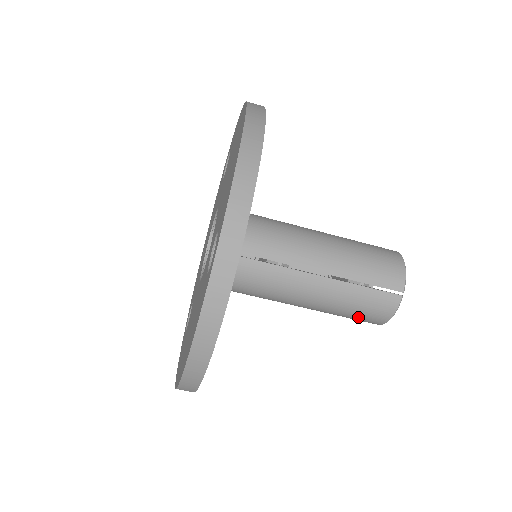
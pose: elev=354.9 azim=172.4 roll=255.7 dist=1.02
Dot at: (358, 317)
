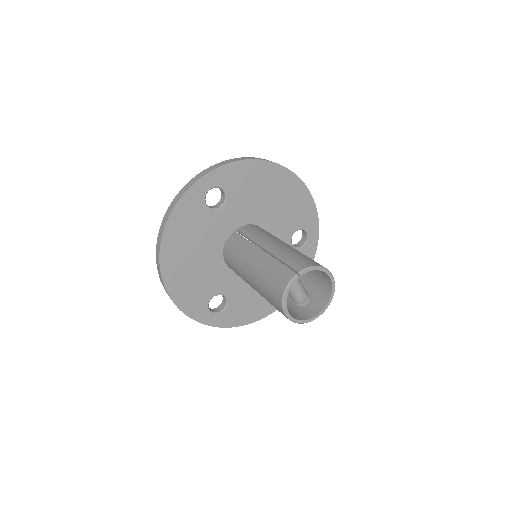
Dot at: (270, 292)
